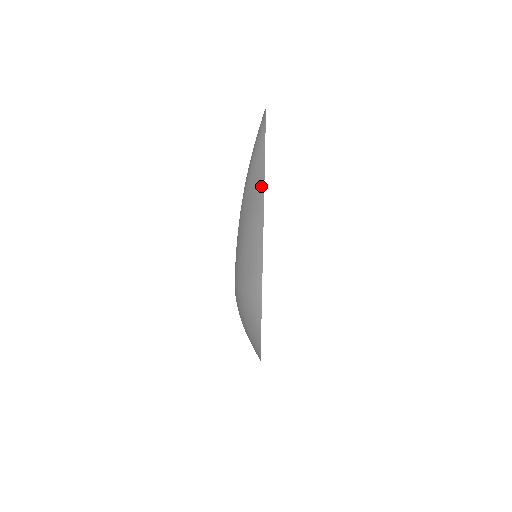
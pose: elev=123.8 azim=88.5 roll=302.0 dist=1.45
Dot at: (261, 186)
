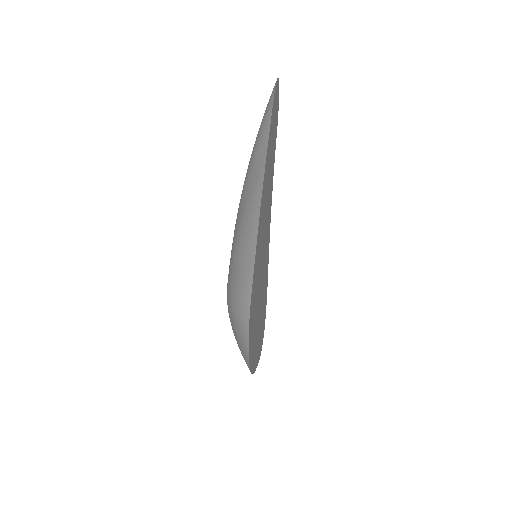
Dot at: (260, 180)
